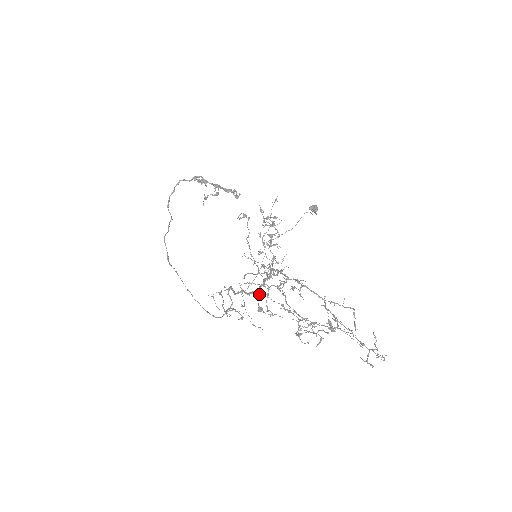
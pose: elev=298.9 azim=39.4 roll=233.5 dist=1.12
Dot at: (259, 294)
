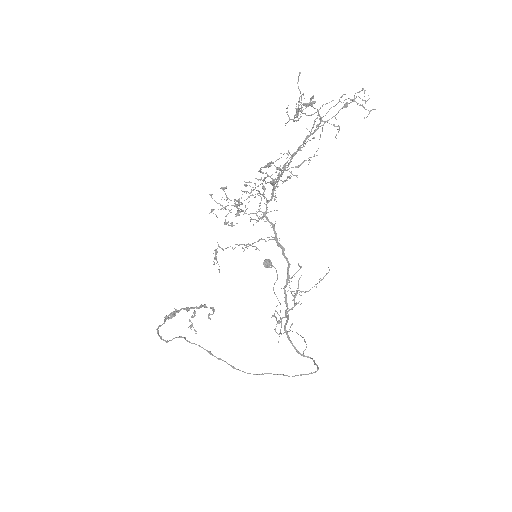
Dot at: occluded
